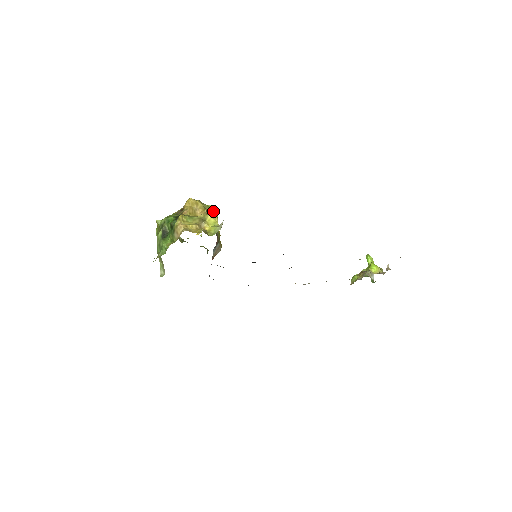
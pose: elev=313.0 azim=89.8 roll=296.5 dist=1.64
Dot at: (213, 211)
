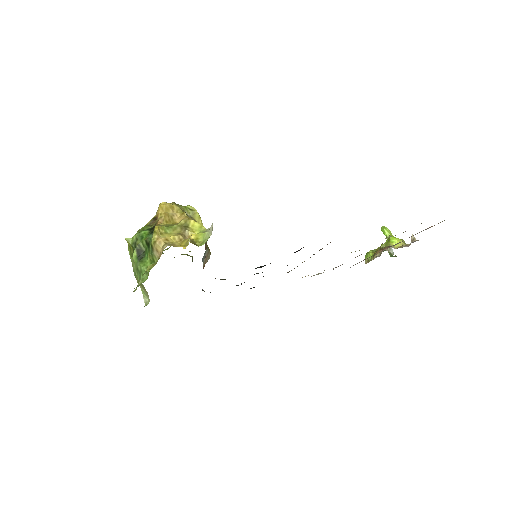
Dot at: (193, 212)
